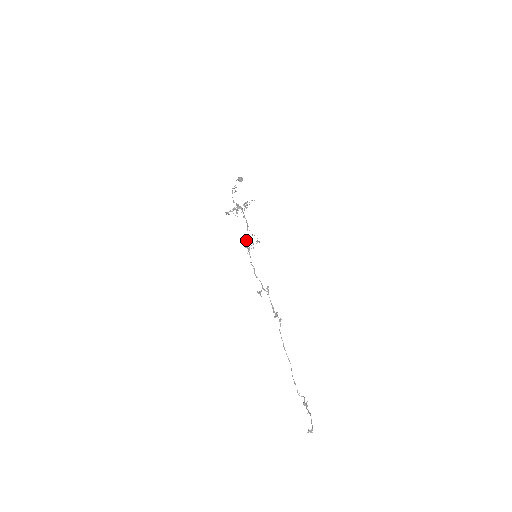
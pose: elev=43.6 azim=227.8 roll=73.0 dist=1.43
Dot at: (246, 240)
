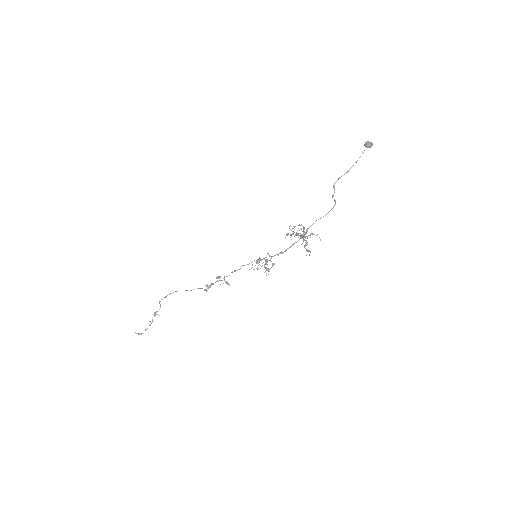
Dot at: occluded
